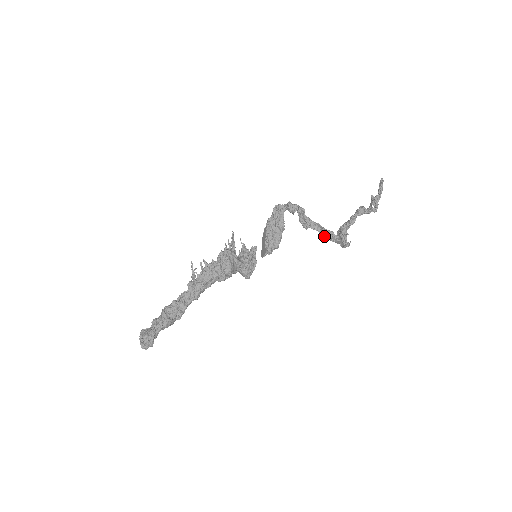
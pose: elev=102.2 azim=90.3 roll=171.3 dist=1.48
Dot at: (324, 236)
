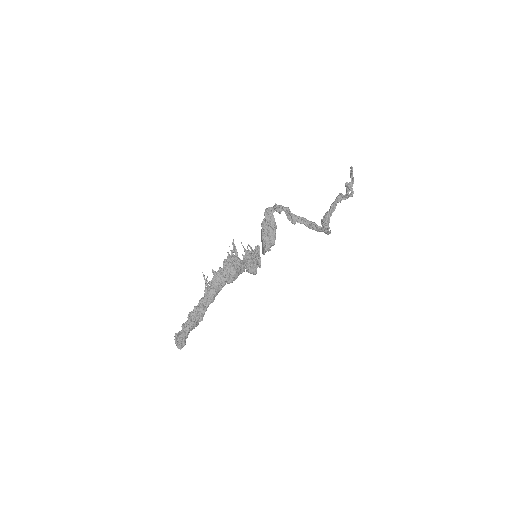
Dot at: (310, 228)
